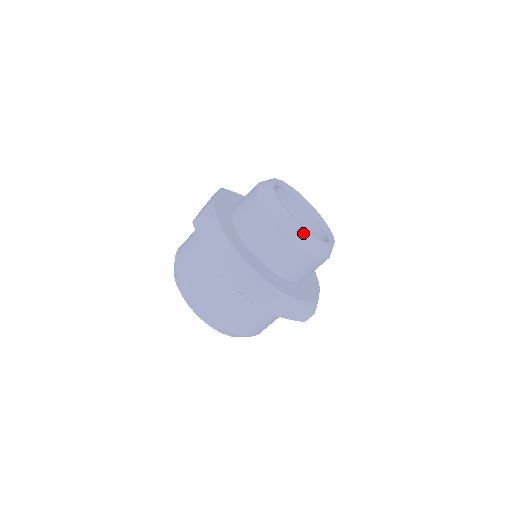
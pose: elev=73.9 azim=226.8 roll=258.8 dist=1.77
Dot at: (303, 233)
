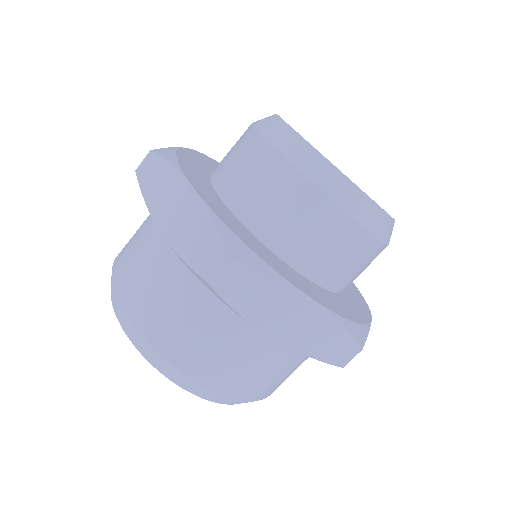
Dot at: (389, 223)
